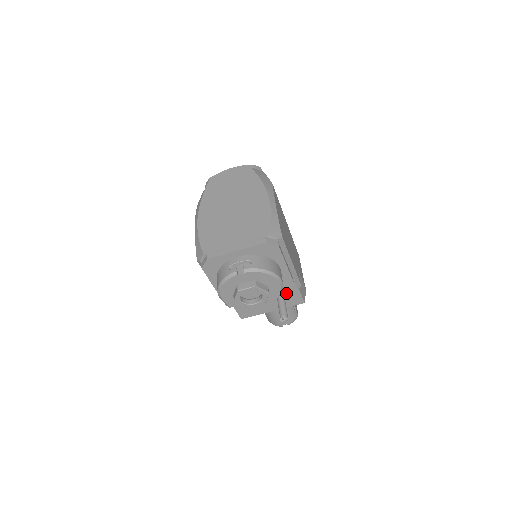
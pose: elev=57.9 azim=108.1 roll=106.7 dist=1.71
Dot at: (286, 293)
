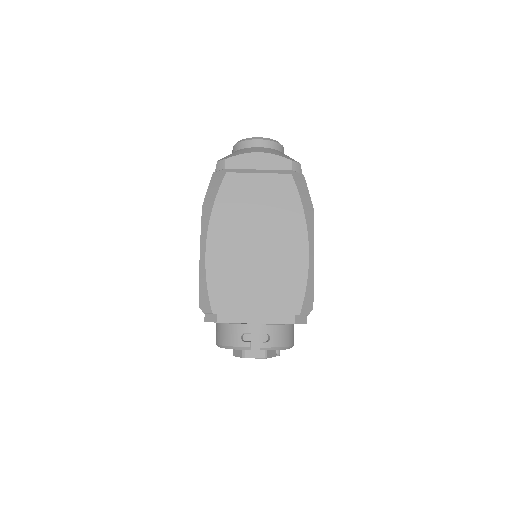
Dot at: occluded
